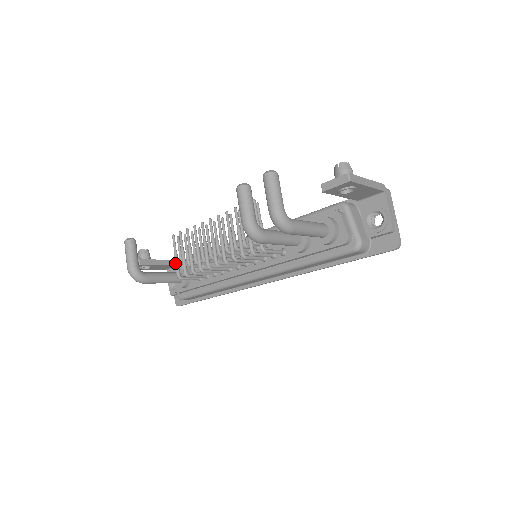
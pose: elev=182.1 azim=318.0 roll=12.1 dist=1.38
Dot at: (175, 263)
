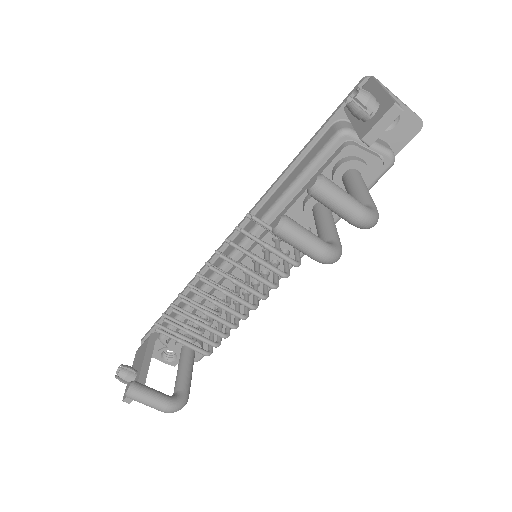
Dot at: occluded
